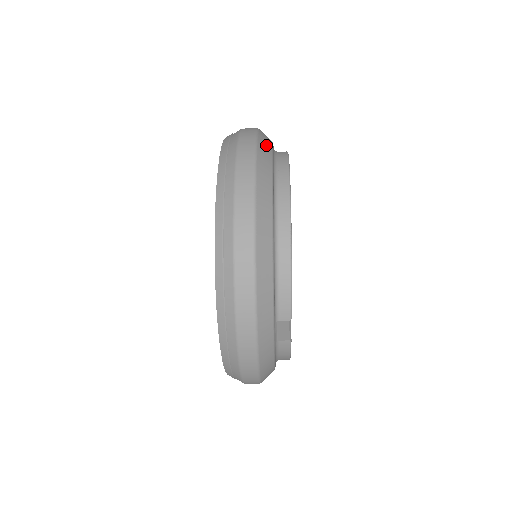
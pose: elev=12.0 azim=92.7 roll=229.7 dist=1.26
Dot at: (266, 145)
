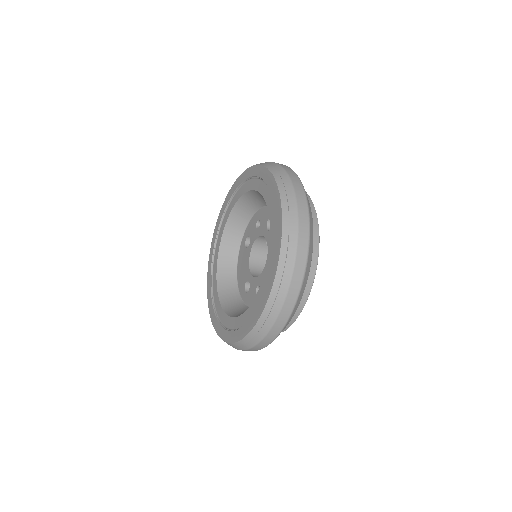
Dot at: (312, 221)
